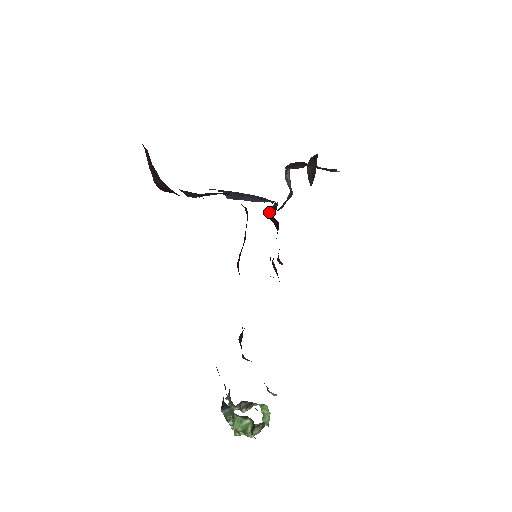
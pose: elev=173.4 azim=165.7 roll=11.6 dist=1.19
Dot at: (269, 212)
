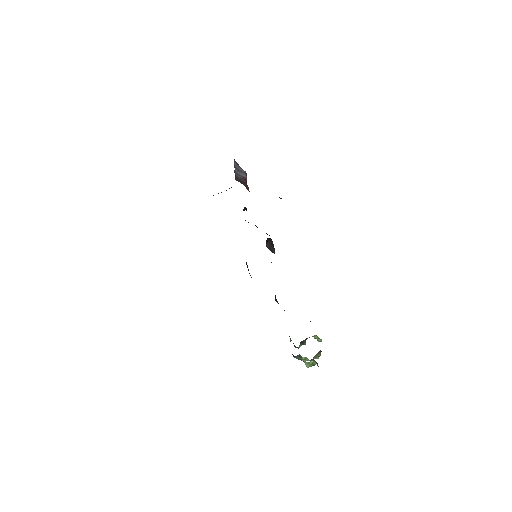
Dot at: (245, 220)
